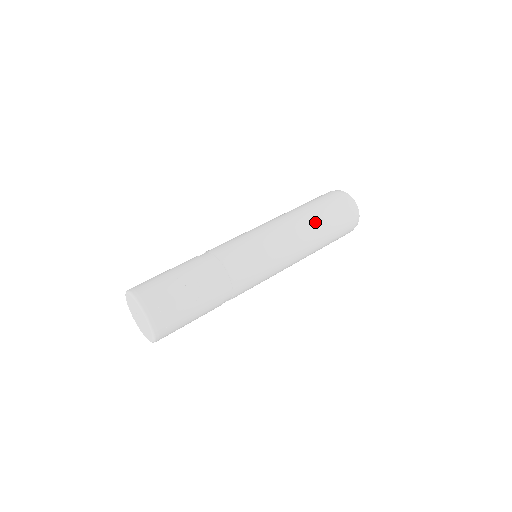
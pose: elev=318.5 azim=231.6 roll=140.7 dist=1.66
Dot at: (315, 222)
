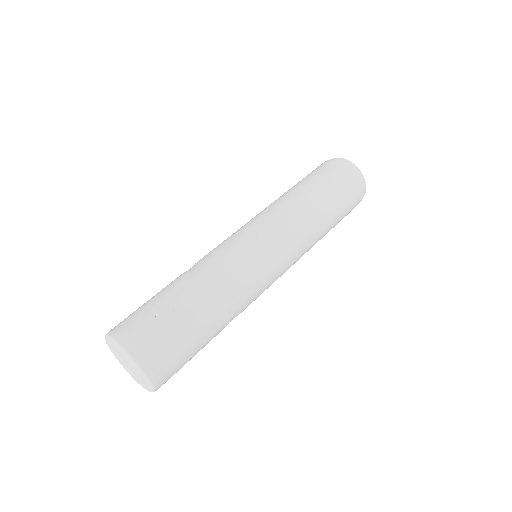
Dot at: (315, 198)
